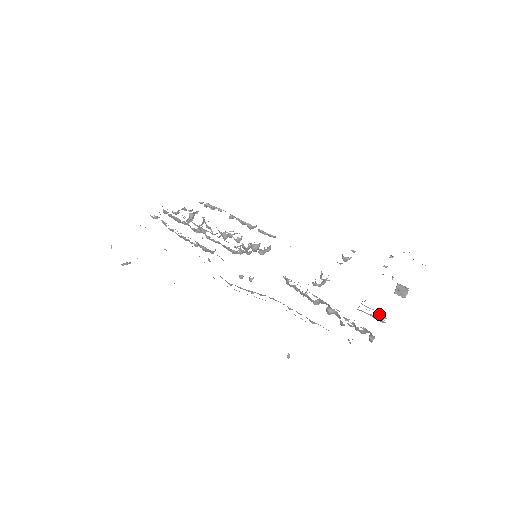
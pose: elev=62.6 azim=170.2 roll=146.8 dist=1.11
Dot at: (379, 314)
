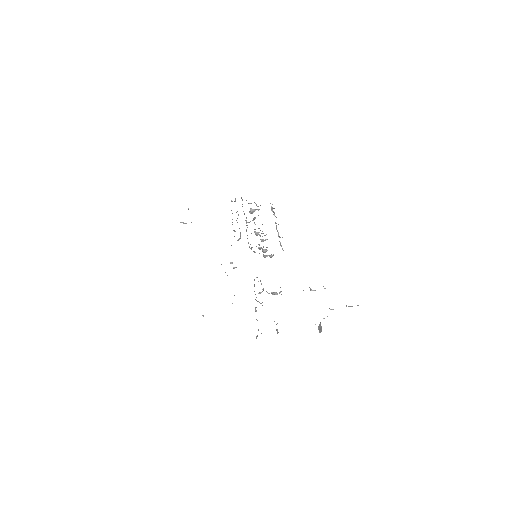
Dot at: (277, 329)
